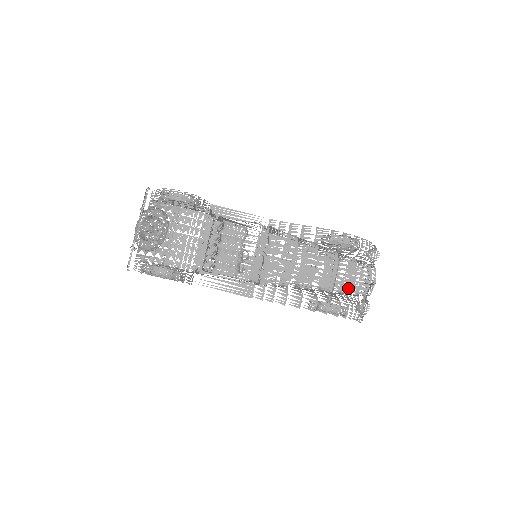
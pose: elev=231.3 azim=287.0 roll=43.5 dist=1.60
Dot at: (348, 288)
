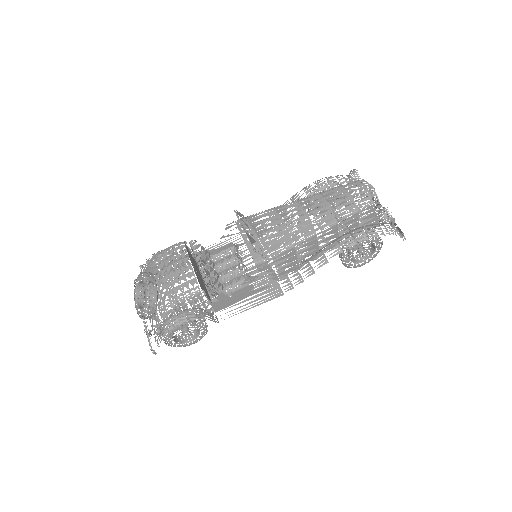
Dot at: (351, 208)
